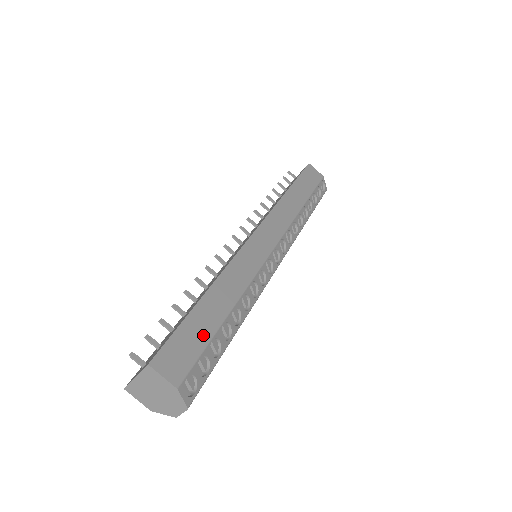
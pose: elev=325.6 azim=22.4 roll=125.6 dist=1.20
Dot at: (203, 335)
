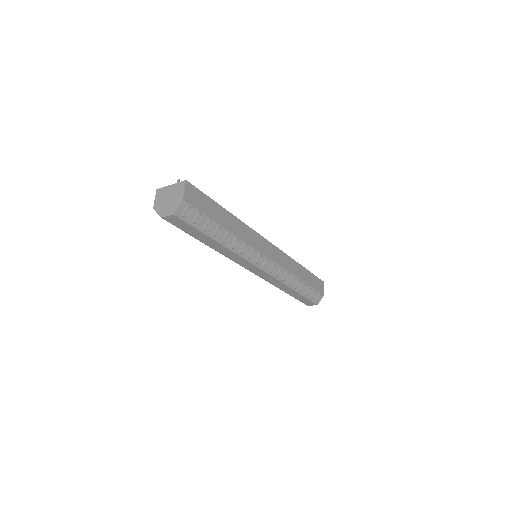
Dot at: (210, 213)
